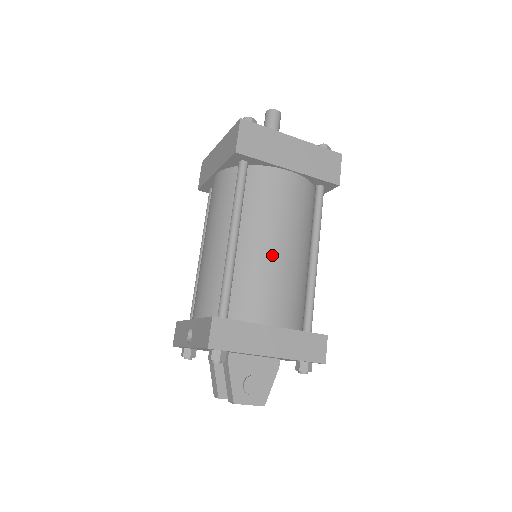
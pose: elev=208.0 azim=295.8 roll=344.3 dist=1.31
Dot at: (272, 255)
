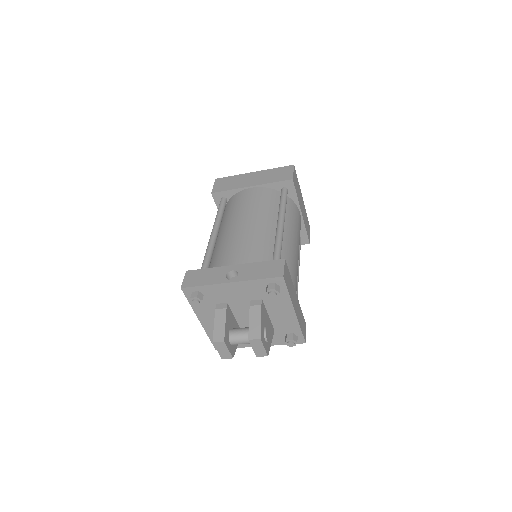
Dot at: (296, 252)
